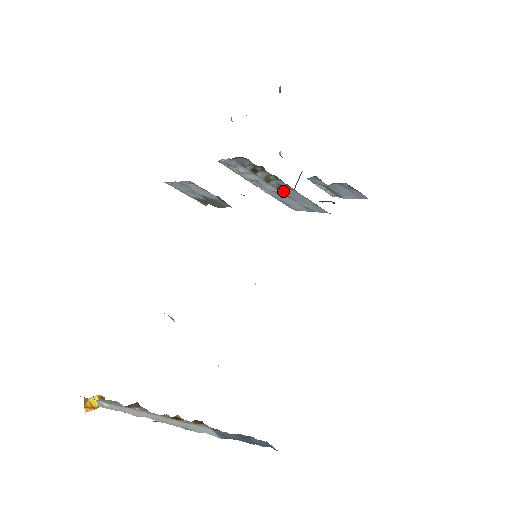
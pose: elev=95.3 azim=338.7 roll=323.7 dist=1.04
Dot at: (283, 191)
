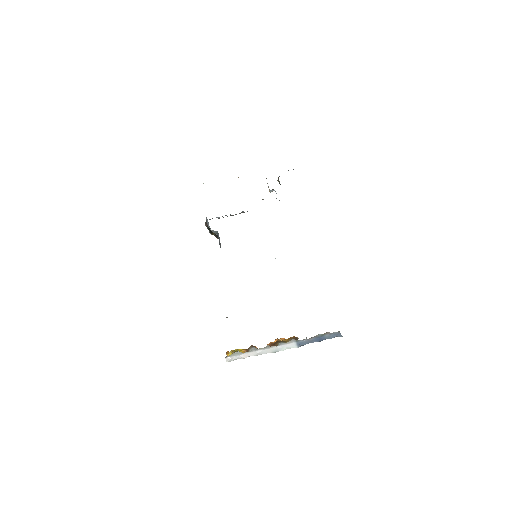
Dot at: (247, 211)
